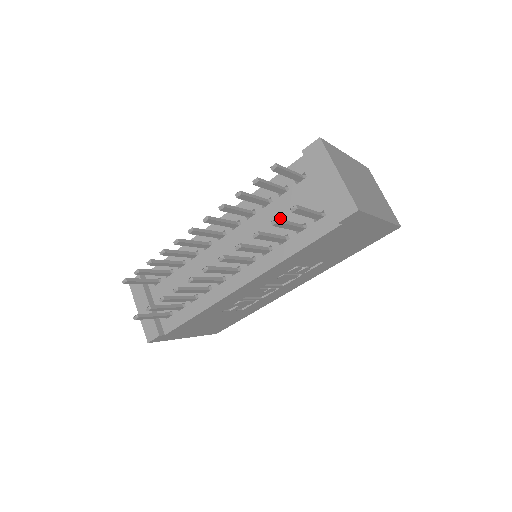
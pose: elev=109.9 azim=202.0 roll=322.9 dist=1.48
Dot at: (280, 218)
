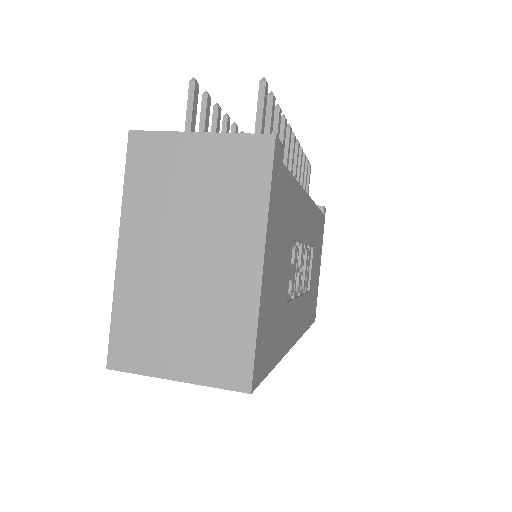
Dot at: occluded
